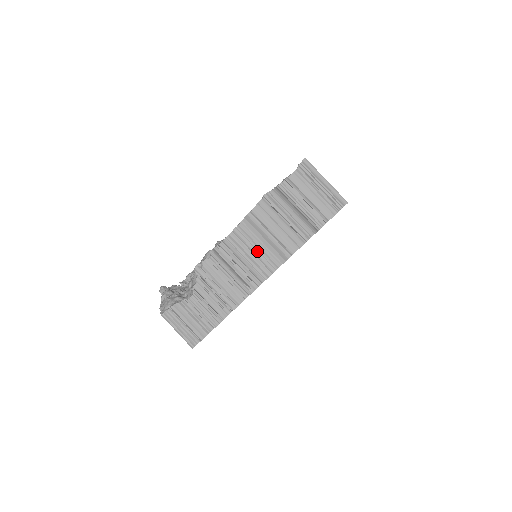
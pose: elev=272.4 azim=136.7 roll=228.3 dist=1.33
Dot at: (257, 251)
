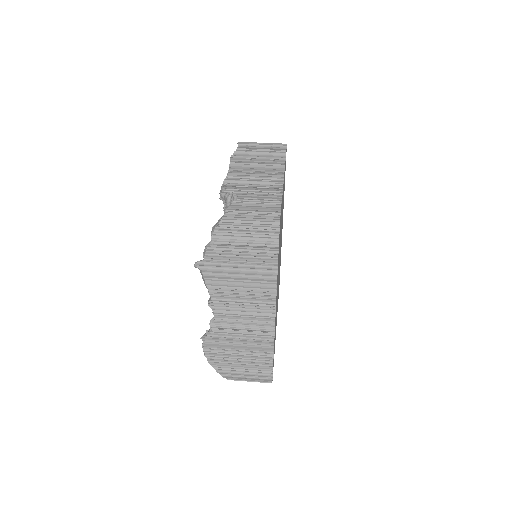
Dot at: (258, 172)
